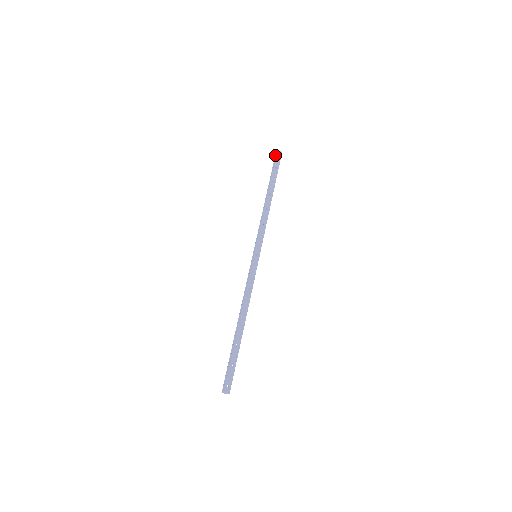
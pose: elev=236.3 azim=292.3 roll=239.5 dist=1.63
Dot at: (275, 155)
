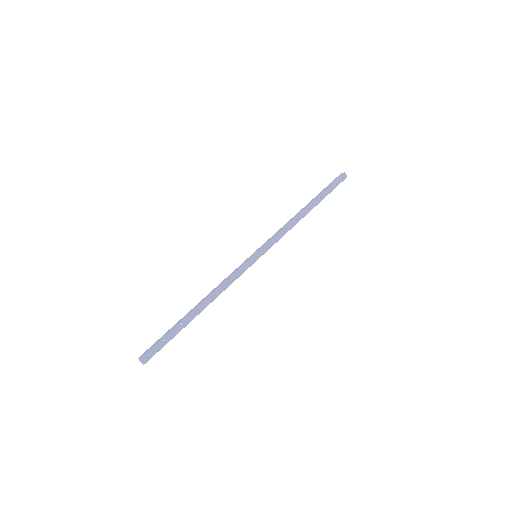
Dot at: (339, 175)
